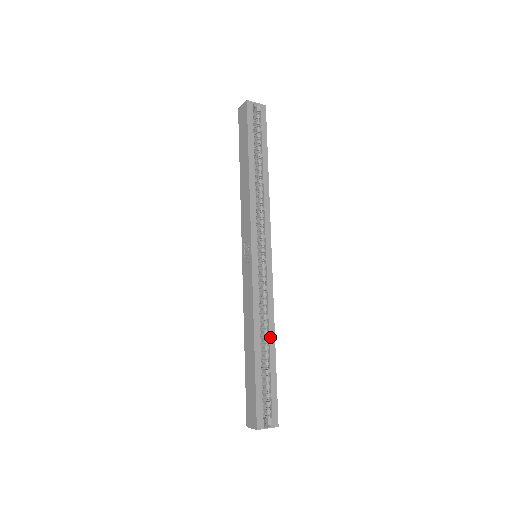
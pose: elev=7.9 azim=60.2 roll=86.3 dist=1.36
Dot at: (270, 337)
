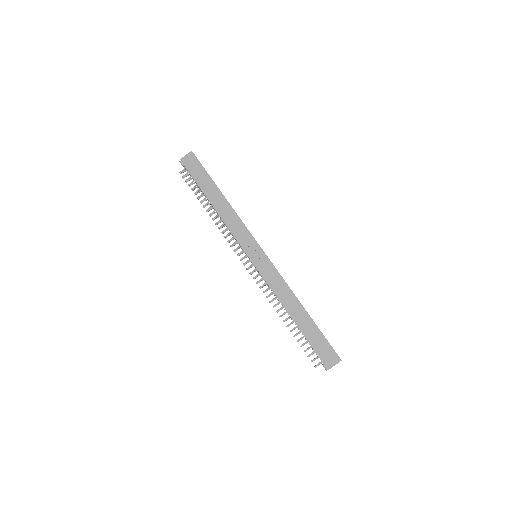
Dot at: occluded
